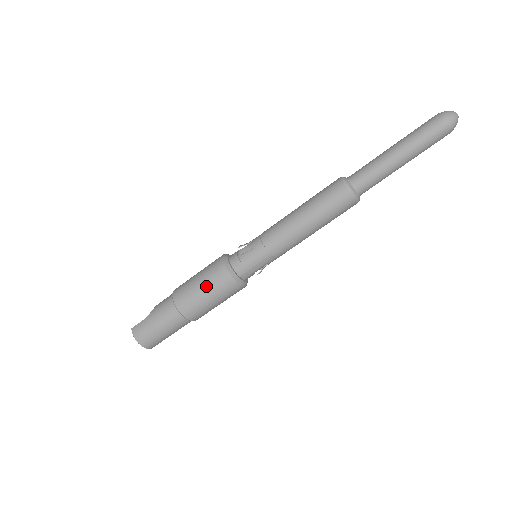
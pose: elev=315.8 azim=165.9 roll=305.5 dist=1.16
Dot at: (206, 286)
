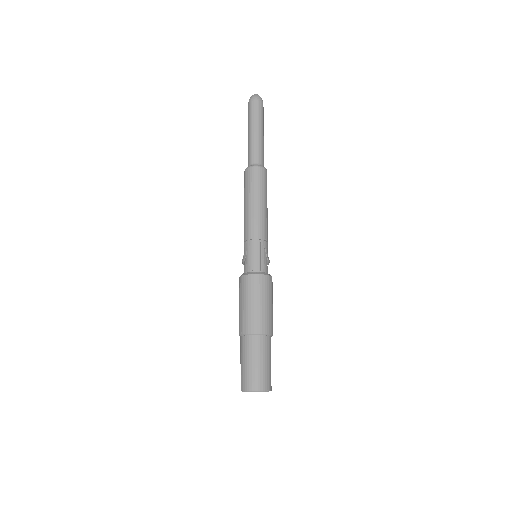
Dot at: (247, 298)
